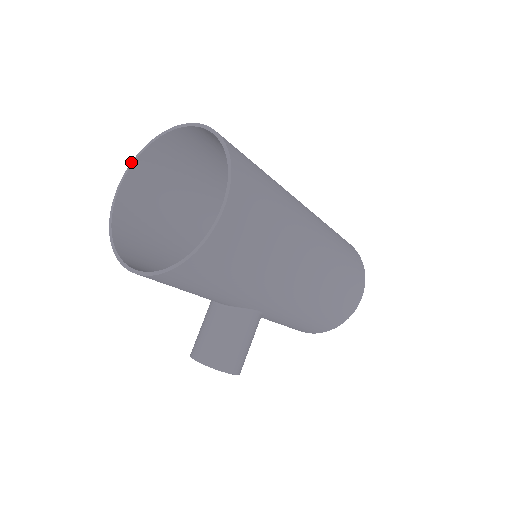
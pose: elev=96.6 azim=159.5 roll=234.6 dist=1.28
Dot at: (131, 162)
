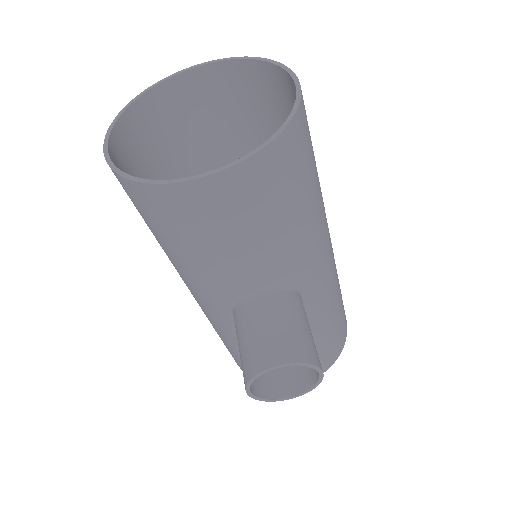
Dot at: (112, 122)
